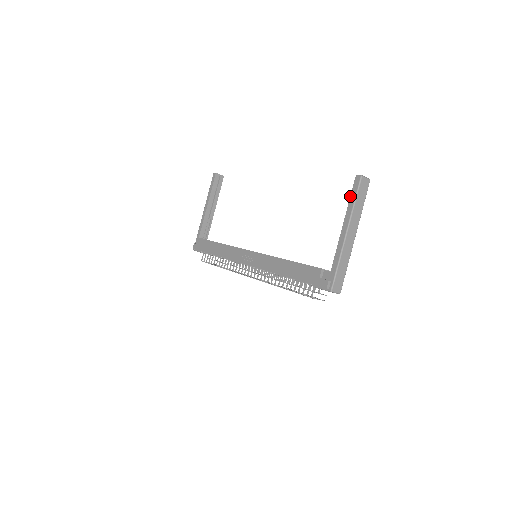
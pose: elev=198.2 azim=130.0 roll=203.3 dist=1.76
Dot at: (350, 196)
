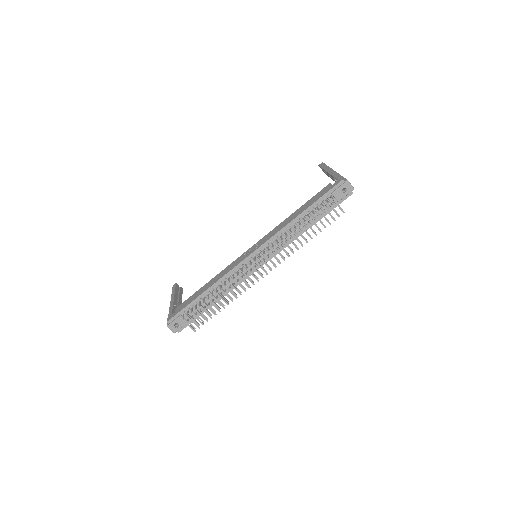
Dot at: (322, 168)
